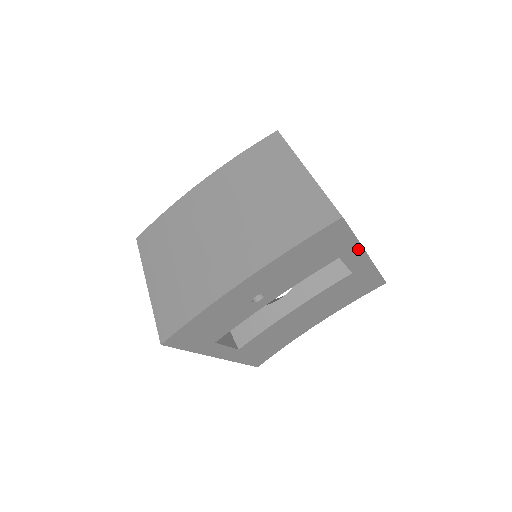
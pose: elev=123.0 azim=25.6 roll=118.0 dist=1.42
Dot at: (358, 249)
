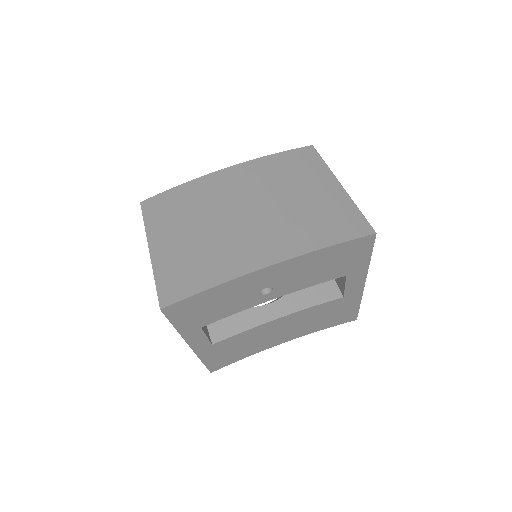
Dot at: (363, 273)
